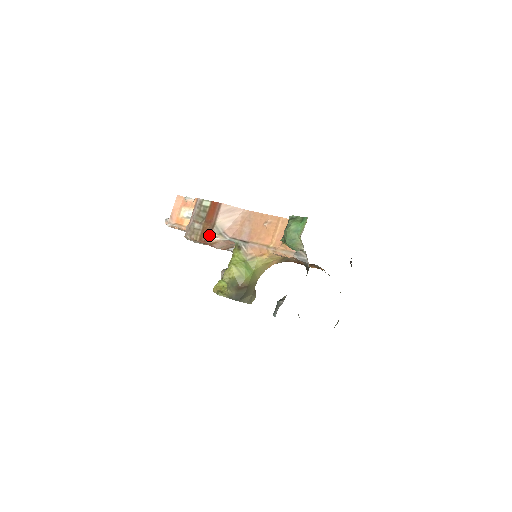
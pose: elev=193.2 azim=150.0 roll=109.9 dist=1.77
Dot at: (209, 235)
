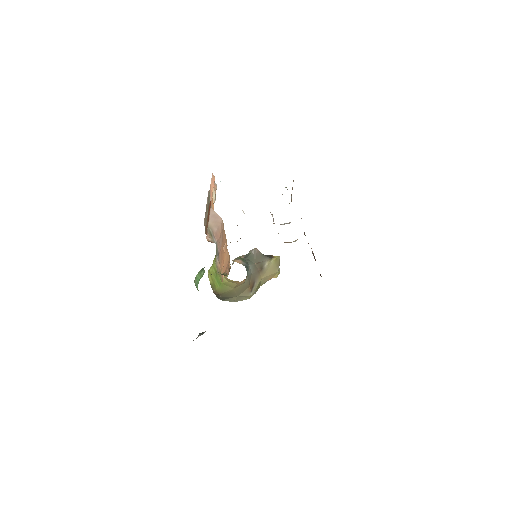
Dot at: (207, 233)
